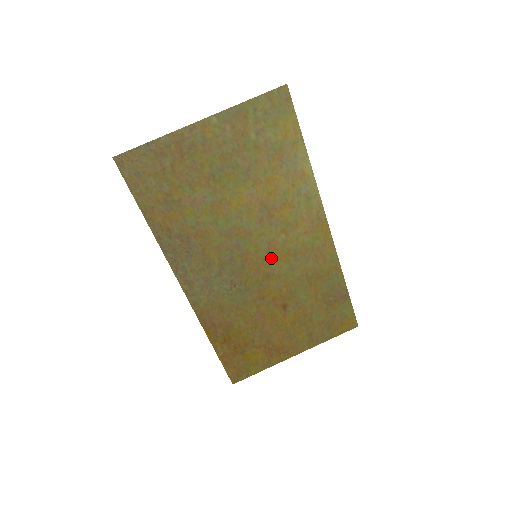
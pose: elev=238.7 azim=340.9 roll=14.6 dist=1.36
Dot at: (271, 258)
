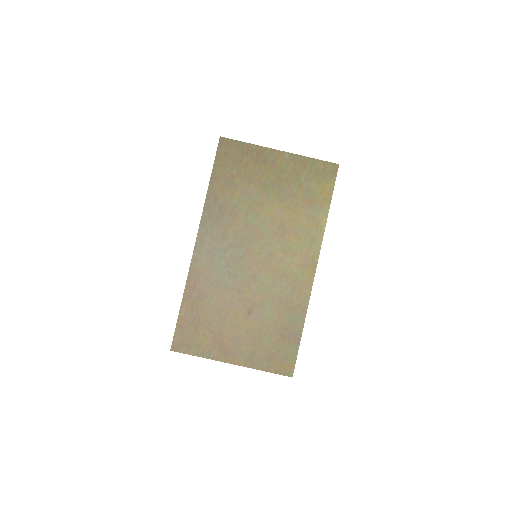
Dot at: (264, 265)
